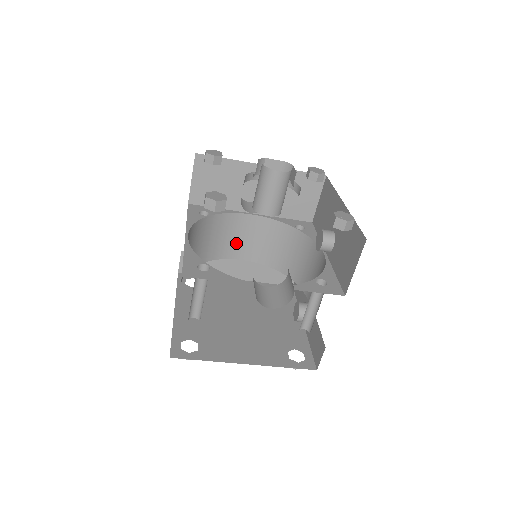
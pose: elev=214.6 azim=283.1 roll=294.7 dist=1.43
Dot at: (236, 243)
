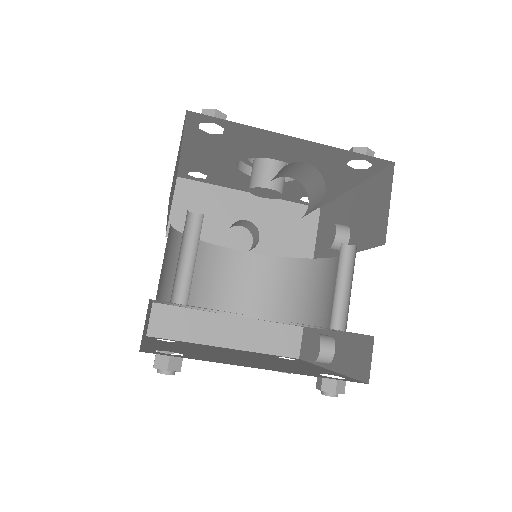
Dot at: (224, 289)
